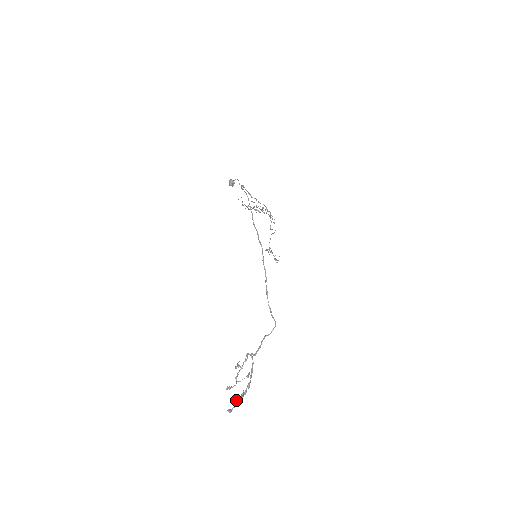
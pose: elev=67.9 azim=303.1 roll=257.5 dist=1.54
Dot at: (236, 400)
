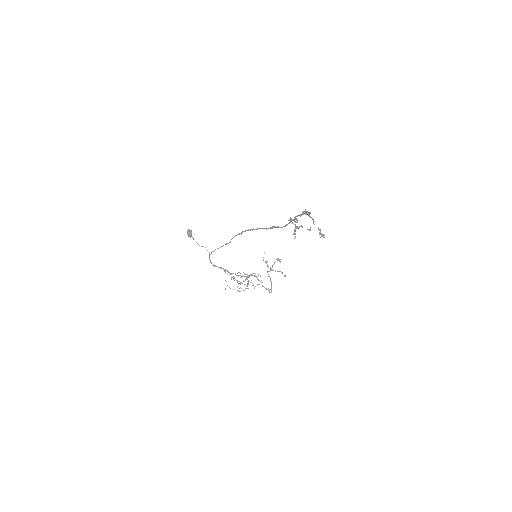
Dot at: occluded
